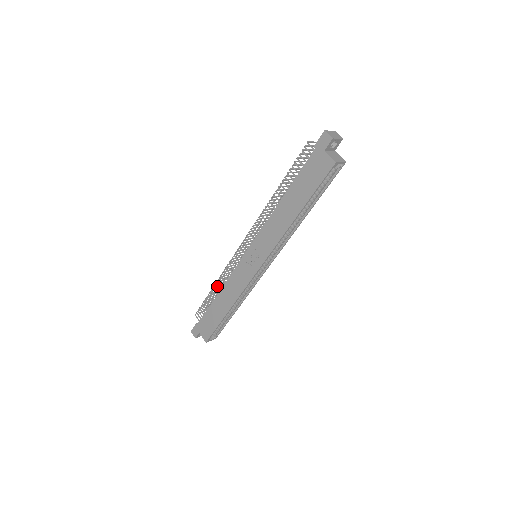
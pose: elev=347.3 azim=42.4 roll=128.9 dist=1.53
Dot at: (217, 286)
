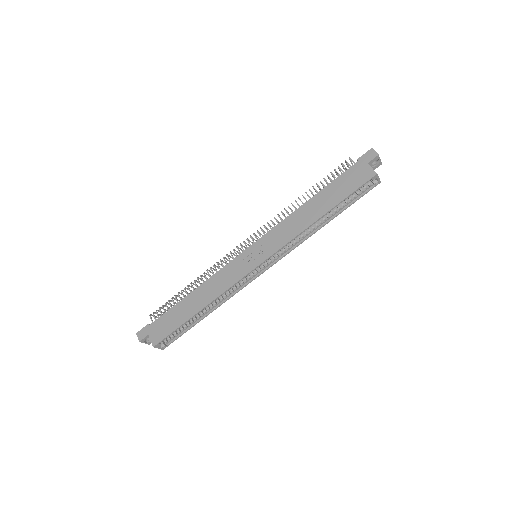
Dot at: (195, 283)
